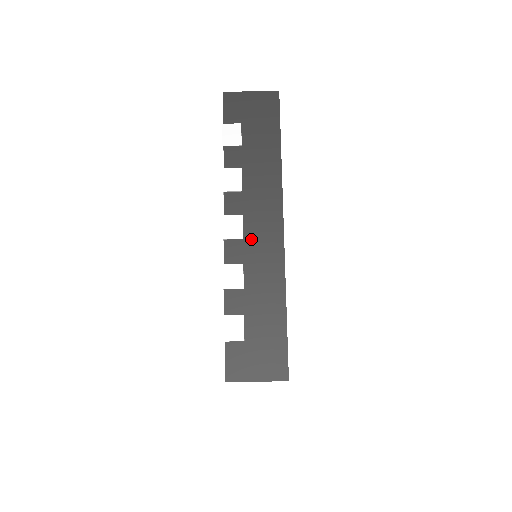
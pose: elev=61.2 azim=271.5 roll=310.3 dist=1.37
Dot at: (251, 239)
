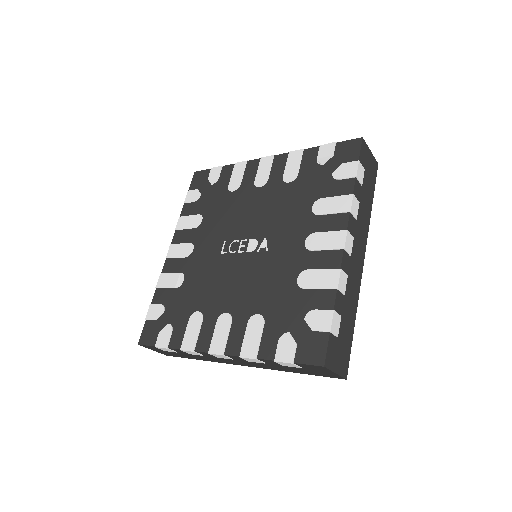
Dot at: (221, 359)
